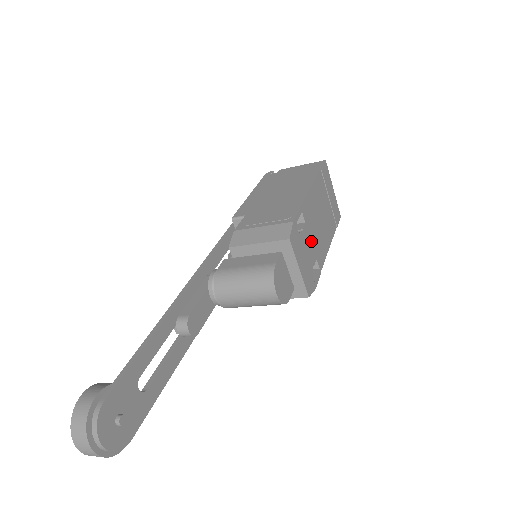
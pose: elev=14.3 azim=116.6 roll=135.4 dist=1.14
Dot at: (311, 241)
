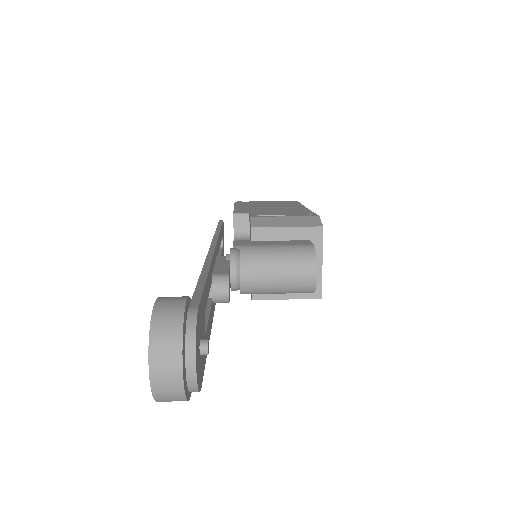
Dot at: occluded
